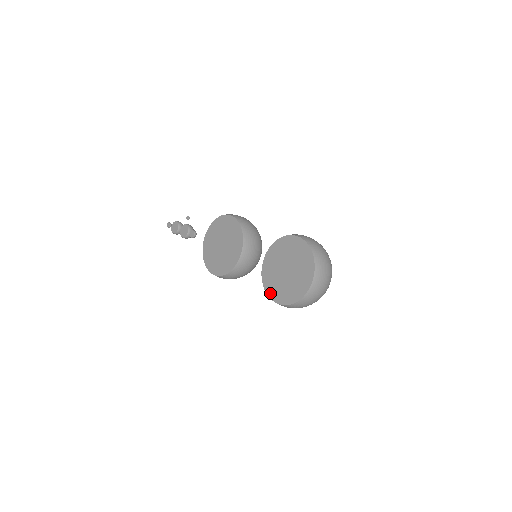
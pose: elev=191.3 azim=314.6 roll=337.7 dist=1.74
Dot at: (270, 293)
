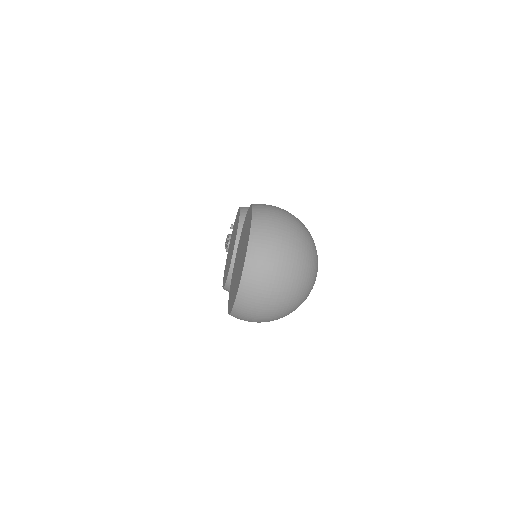
Dot at: (229, 299)
